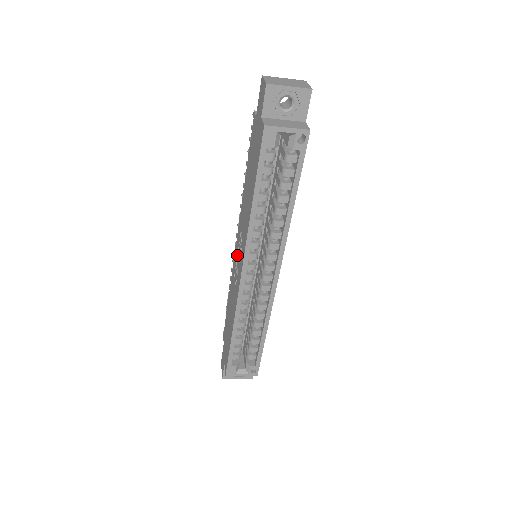
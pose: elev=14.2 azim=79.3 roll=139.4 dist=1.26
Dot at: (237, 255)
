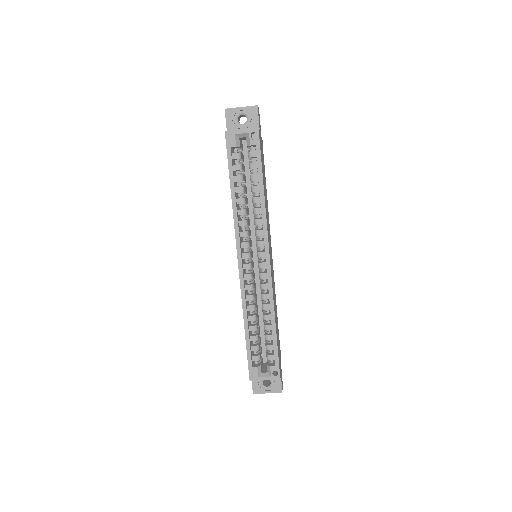
Dot at: occluded
